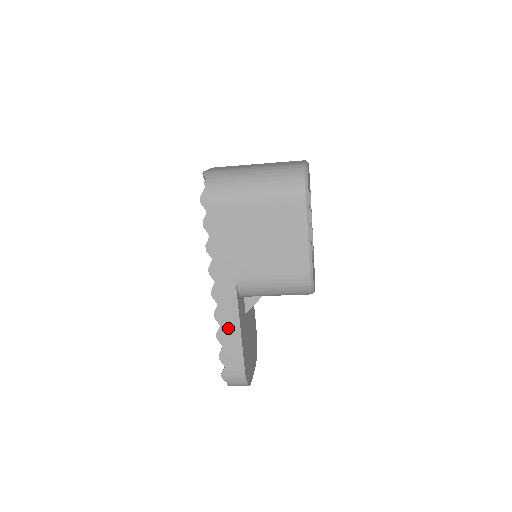
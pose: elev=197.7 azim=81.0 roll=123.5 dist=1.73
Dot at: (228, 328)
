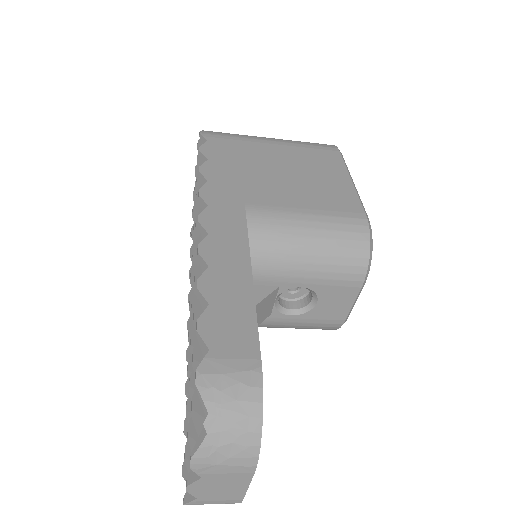
Dot at: (225, 271)
